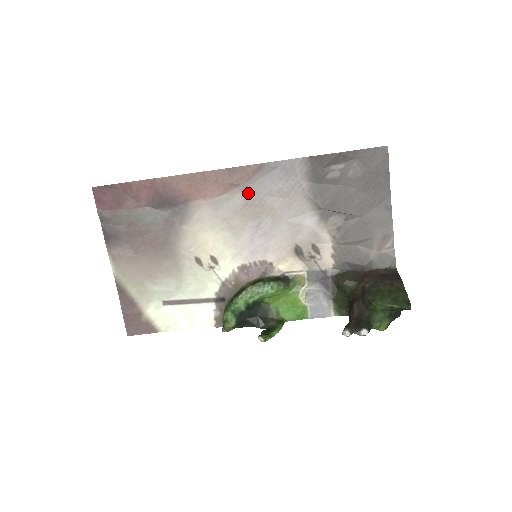
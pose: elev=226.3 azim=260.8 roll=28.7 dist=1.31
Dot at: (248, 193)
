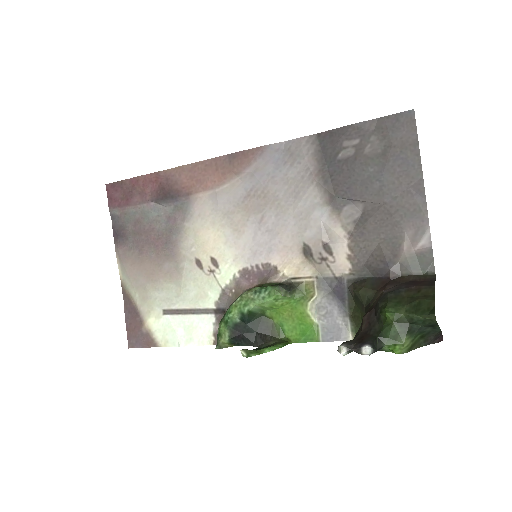
Dot at: (250, 182)
